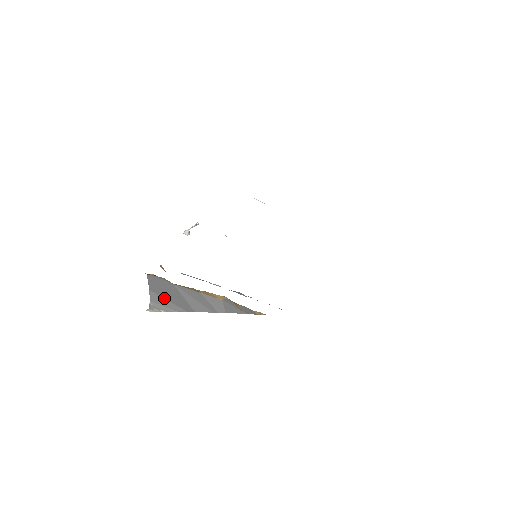
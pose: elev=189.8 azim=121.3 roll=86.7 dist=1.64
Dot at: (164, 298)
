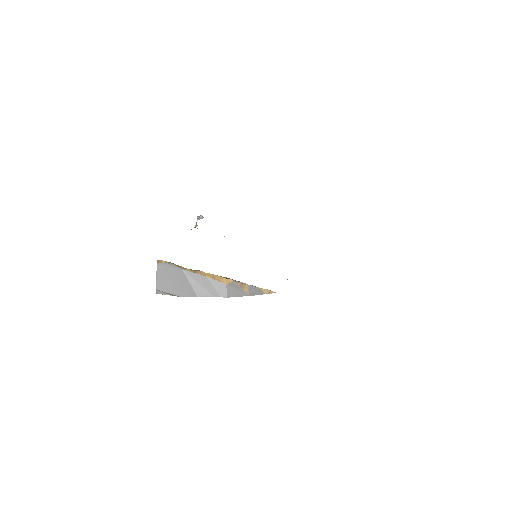
Dot at: (169, 286)
